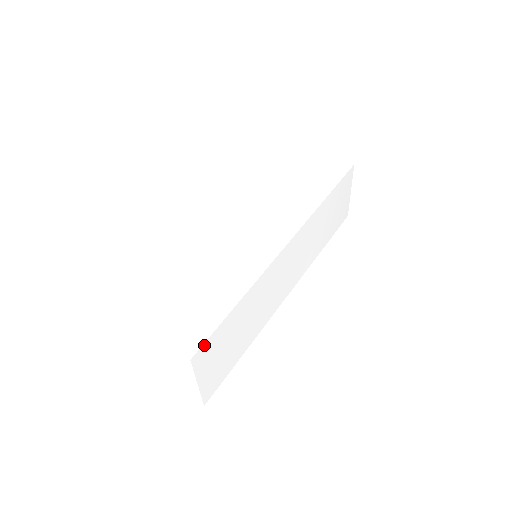
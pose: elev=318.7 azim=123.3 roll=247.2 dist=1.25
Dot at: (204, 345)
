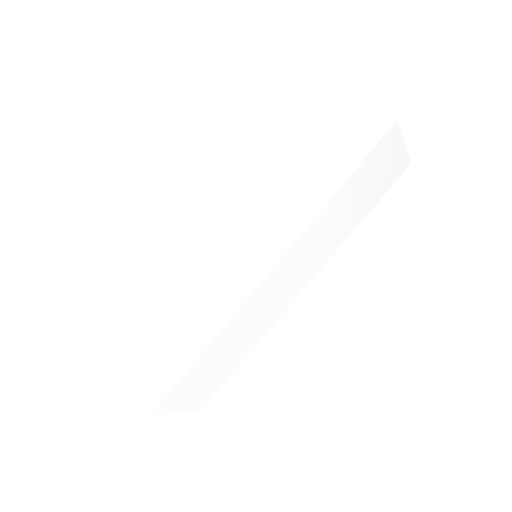
Dot at: (164, 400)
